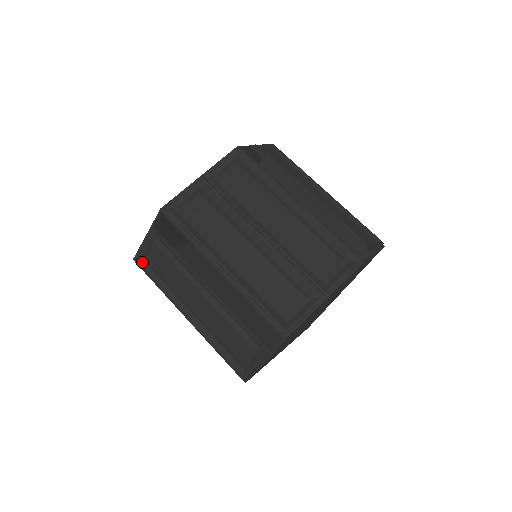
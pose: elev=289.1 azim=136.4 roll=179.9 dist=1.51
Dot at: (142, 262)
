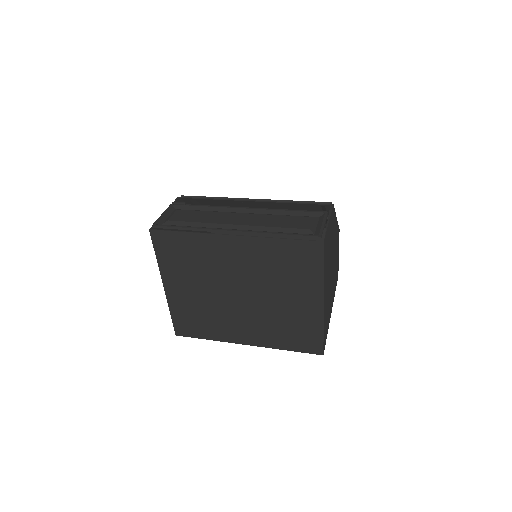
Dot at: (163, 225)
